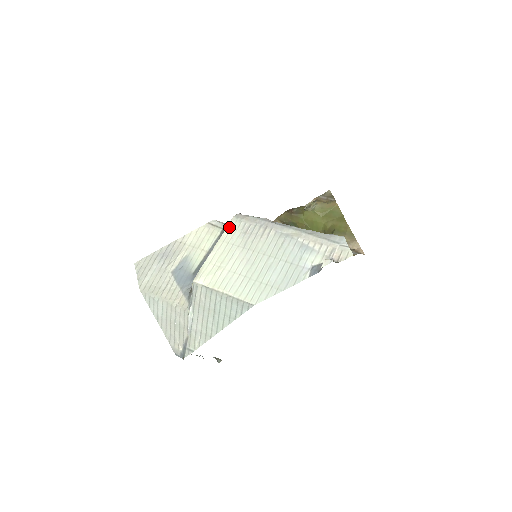
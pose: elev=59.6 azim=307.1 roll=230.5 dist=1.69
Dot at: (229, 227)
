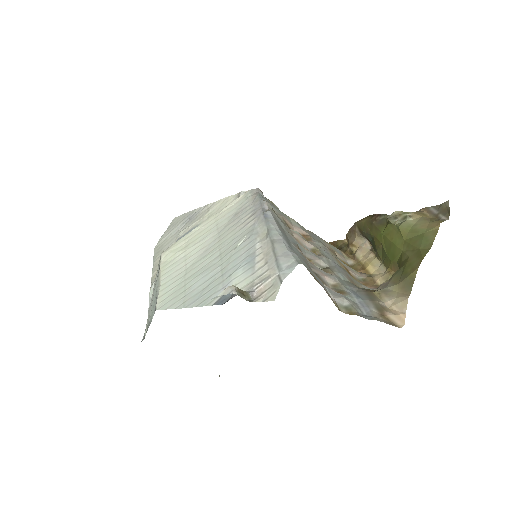
Dot at: (234, 202)
